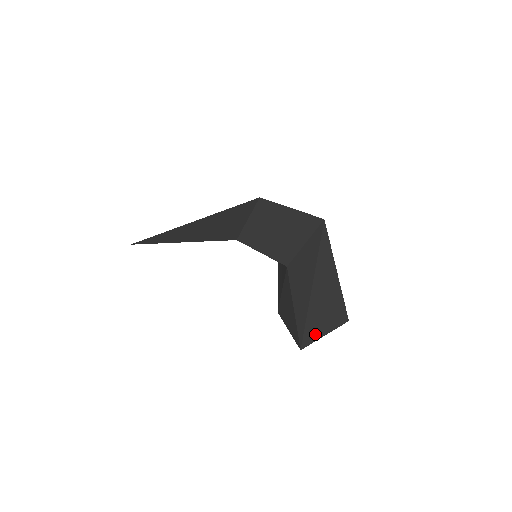
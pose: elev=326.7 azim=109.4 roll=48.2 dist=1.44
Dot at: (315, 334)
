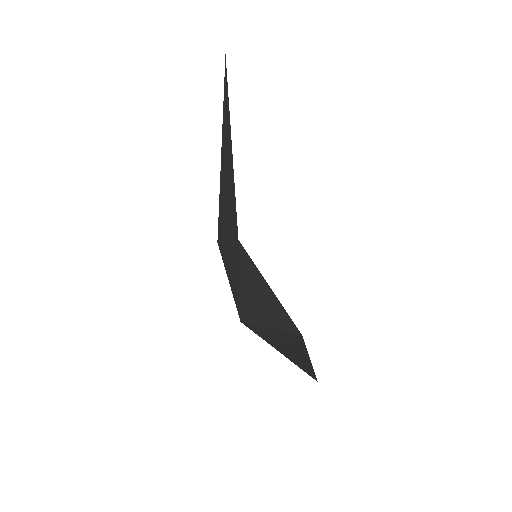
Dot at: (284, 354)
